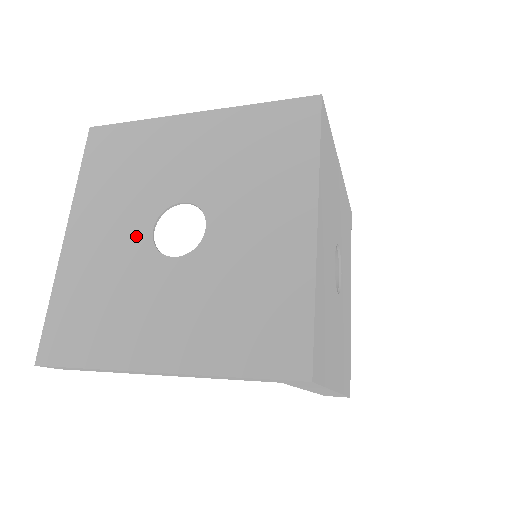
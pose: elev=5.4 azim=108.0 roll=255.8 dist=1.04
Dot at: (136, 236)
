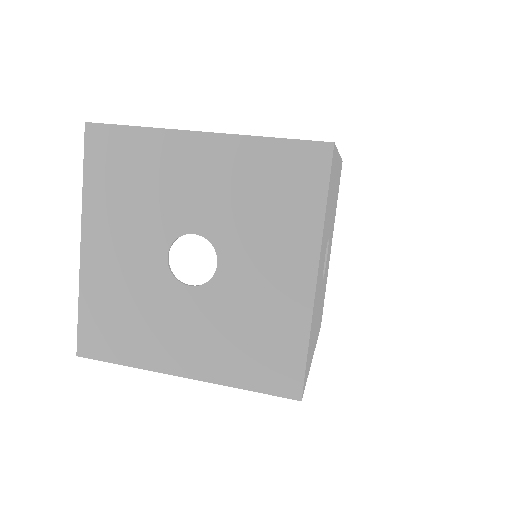
Dot at: (152, 259)
